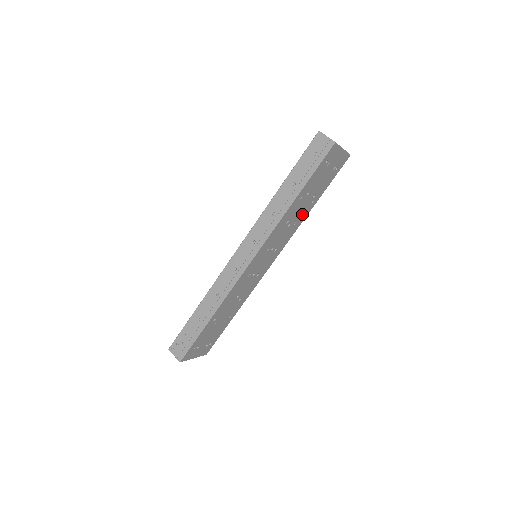
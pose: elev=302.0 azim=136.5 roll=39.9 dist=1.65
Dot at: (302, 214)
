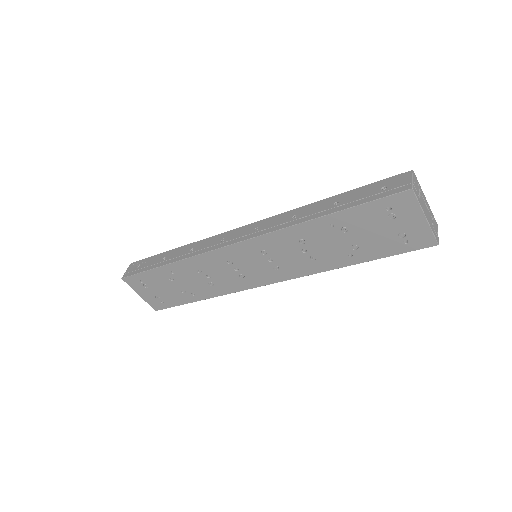
Dot at: (330, 257)
